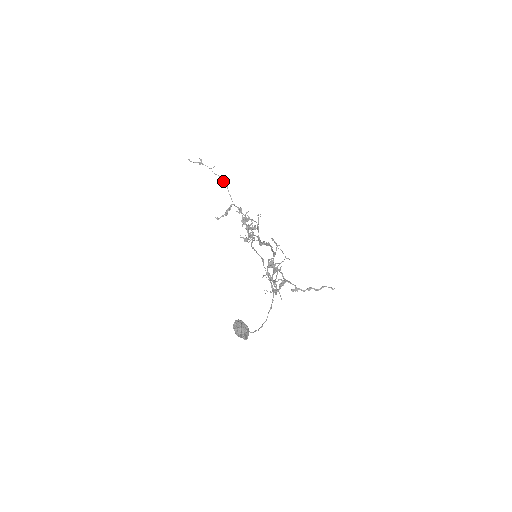
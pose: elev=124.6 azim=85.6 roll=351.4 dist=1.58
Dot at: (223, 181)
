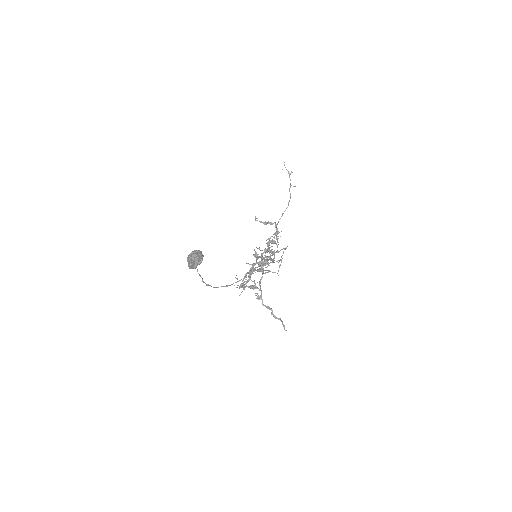
Dot at: (289, 201)
